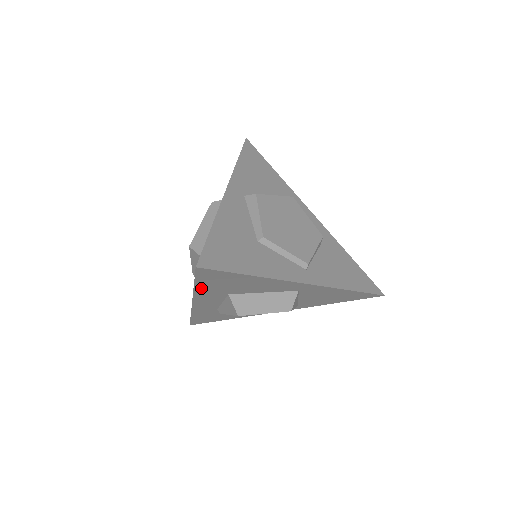
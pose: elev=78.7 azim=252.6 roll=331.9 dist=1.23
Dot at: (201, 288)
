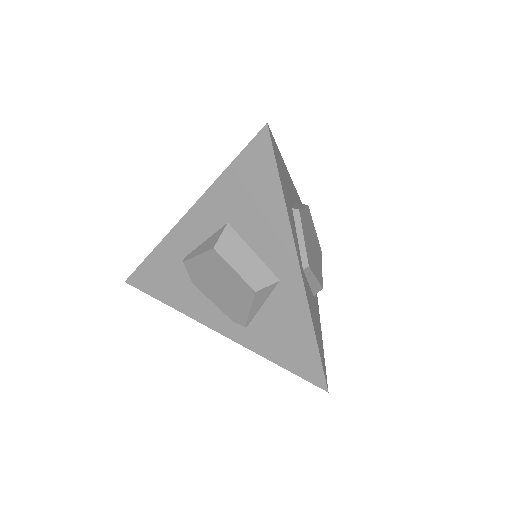
Dot at: (226, 181)
